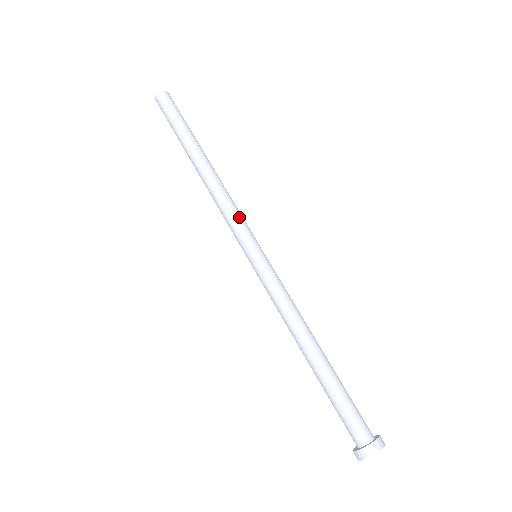
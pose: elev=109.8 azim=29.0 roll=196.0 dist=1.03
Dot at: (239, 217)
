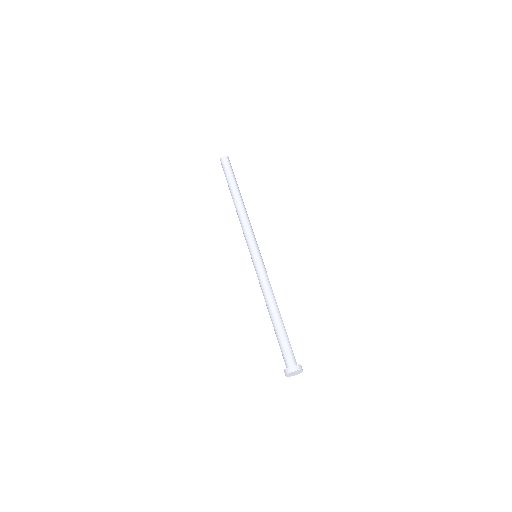
Dot at: (253, 233)
